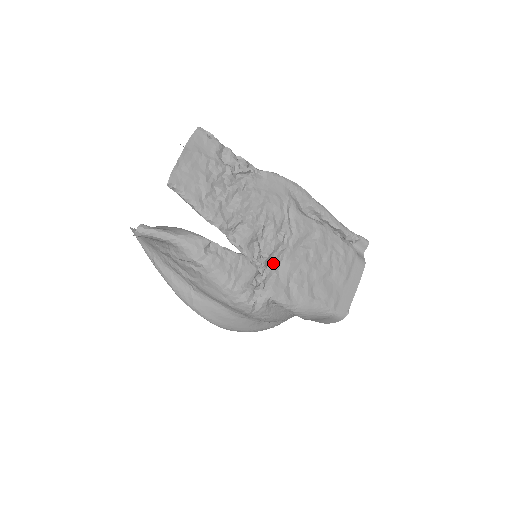
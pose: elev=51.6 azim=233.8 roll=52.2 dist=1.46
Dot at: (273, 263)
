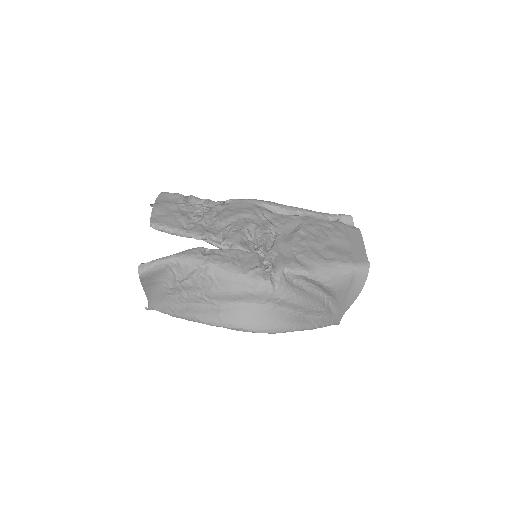
Dot at: (271, 248)
